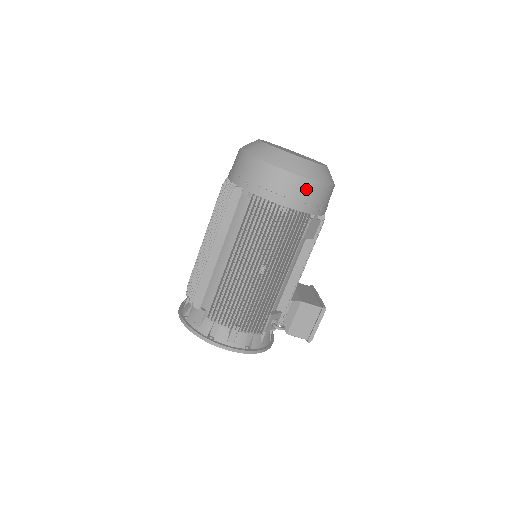
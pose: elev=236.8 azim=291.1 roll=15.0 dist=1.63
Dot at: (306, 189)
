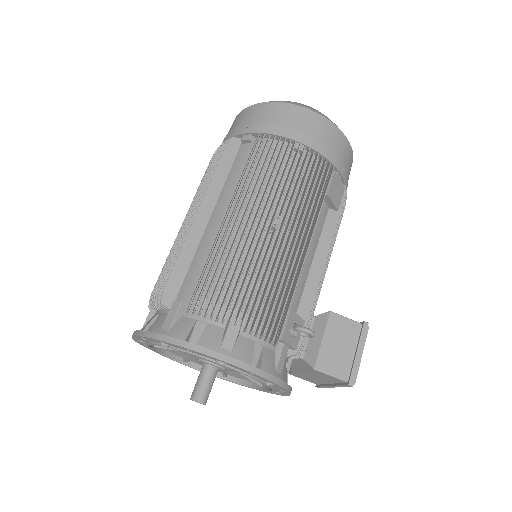
Dot at: (325, 130)
